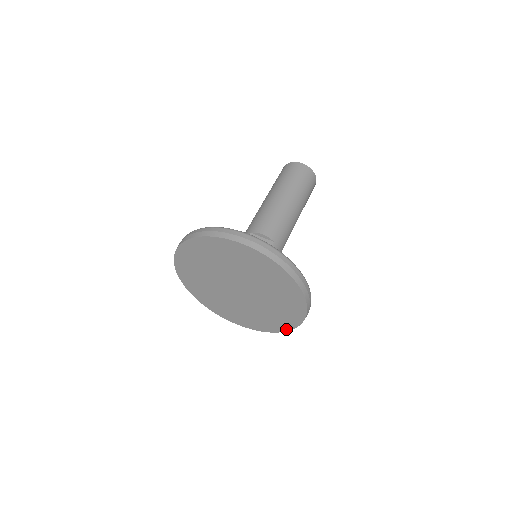
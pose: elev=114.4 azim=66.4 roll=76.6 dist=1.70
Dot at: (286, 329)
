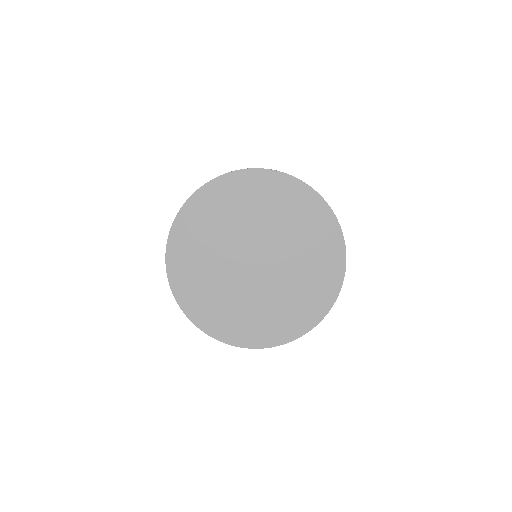
Dot at: (327, 307)
